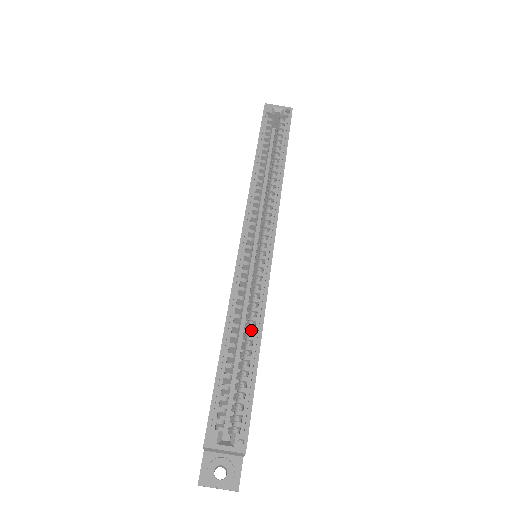
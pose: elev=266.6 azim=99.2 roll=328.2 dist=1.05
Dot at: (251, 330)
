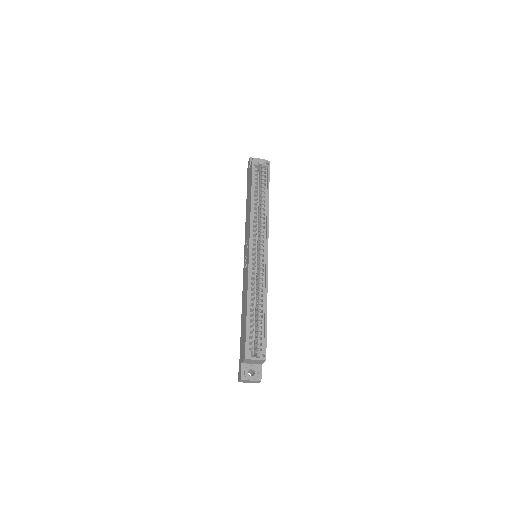
Dot at: (261, 299)
